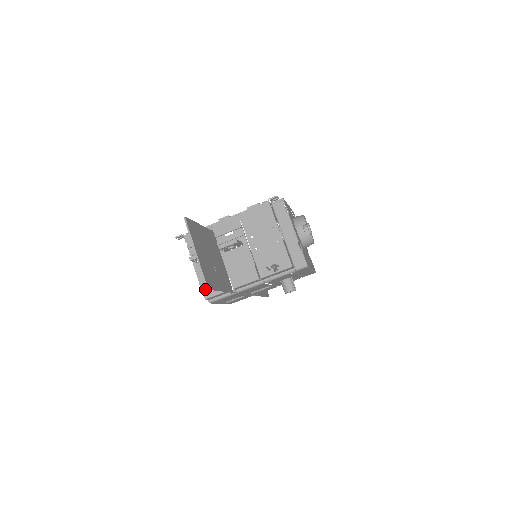
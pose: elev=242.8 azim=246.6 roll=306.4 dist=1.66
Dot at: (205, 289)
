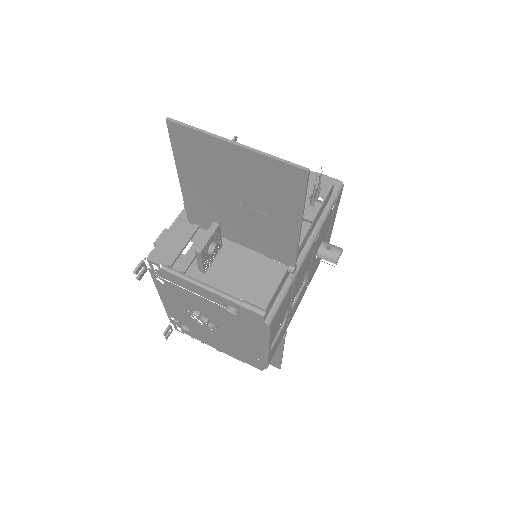
Dot at: (251, 296)
